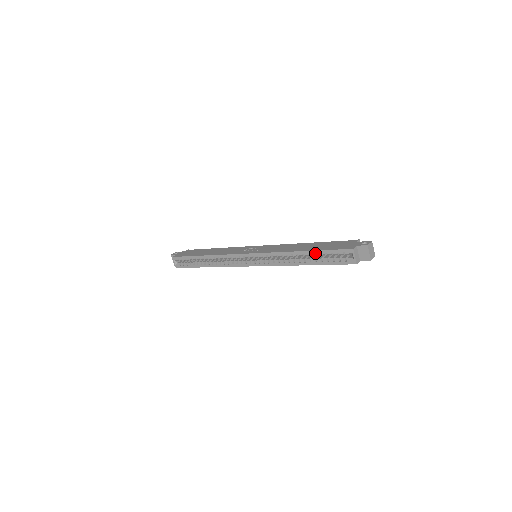
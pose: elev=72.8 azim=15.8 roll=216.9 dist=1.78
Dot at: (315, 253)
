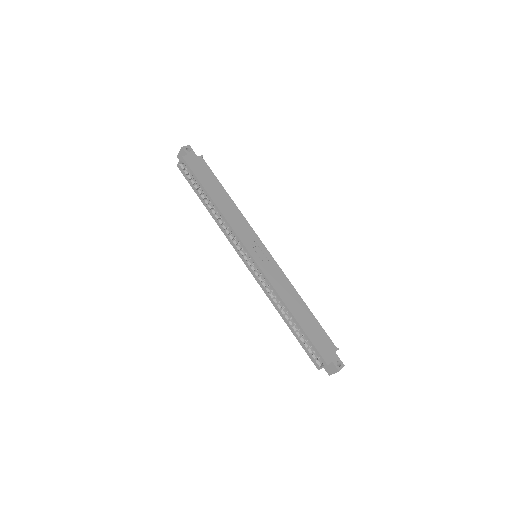
Dot at: (301, 330)
